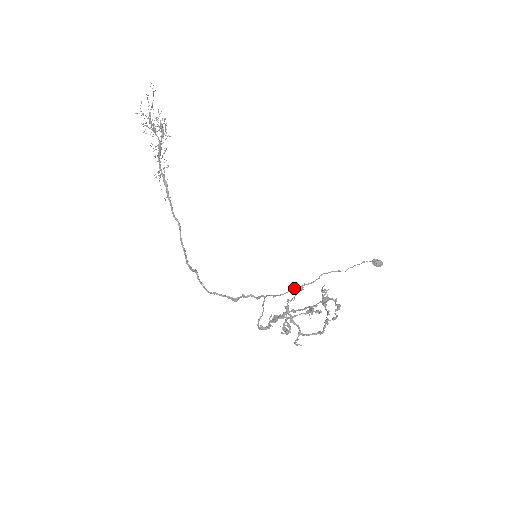
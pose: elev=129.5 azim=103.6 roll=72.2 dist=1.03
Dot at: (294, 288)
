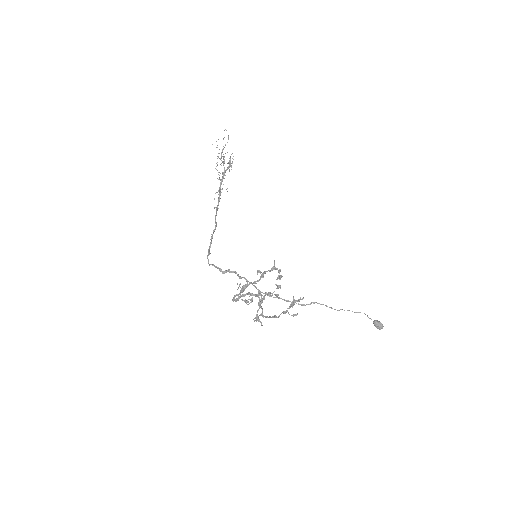
Dot at: (283, 299)
